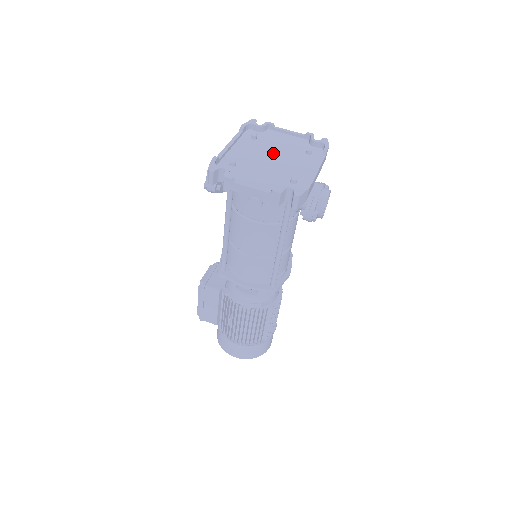
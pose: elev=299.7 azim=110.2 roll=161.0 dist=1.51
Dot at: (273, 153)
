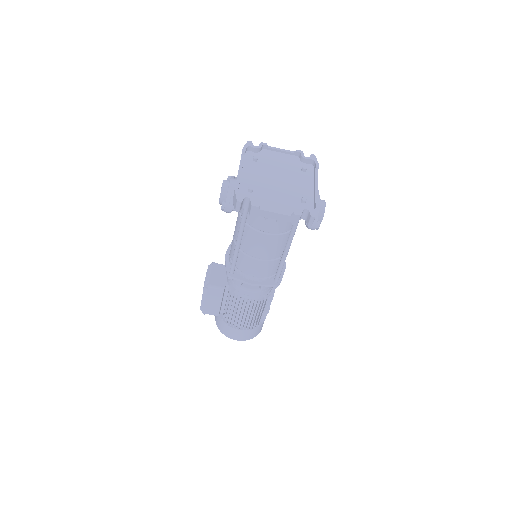
Dot at: (276, 174)
